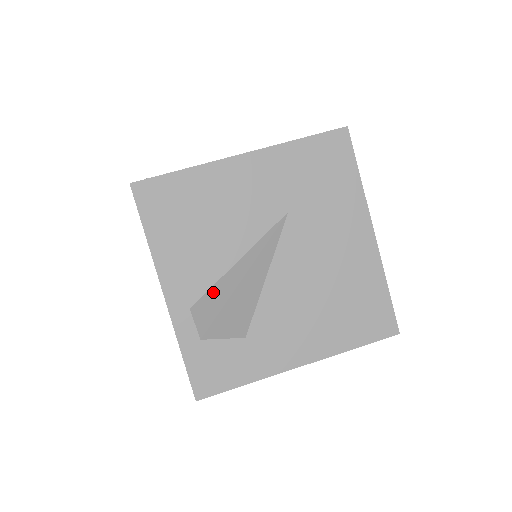
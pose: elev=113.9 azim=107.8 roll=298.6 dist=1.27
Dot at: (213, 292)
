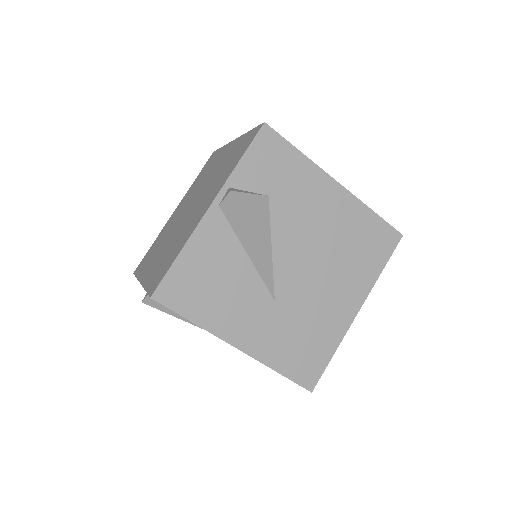
Dot at: occluded
